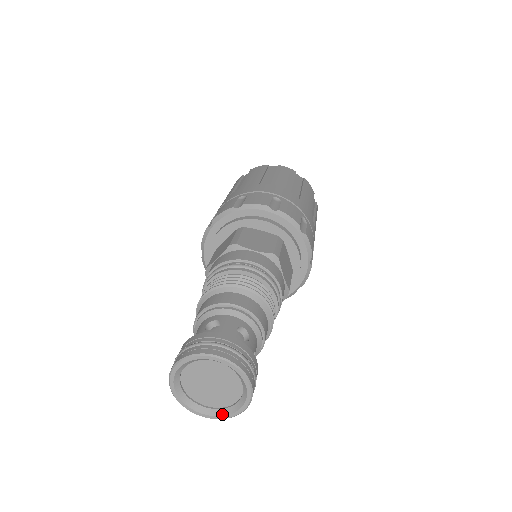
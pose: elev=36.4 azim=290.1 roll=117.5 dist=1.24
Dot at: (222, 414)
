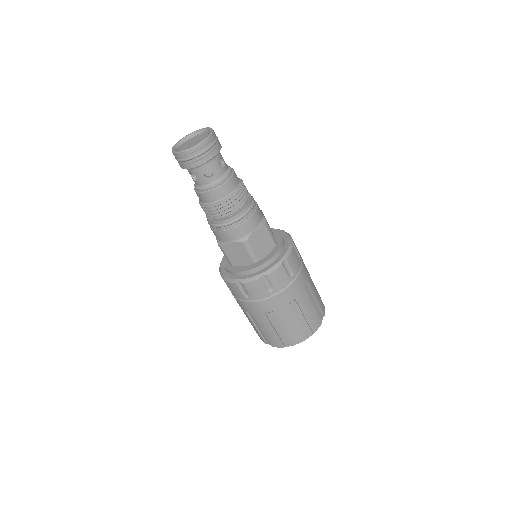
Dot at: (193, 146)
